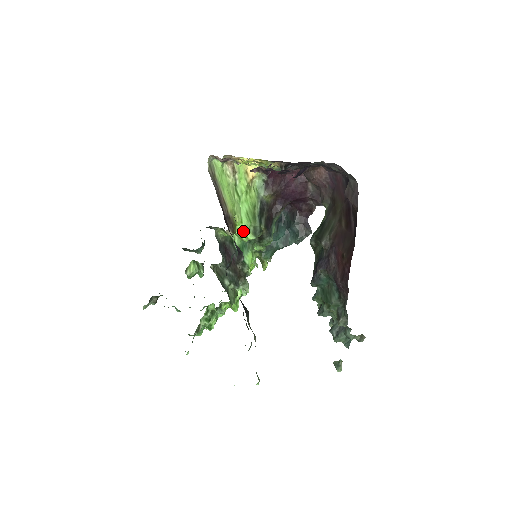
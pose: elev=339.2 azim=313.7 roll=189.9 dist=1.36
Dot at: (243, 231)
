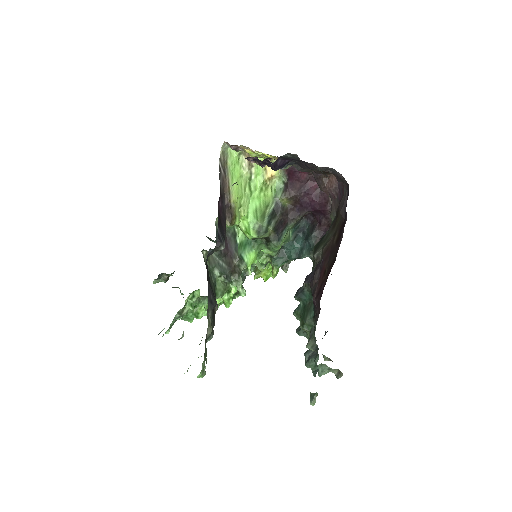
Dot at: (247, 227)
